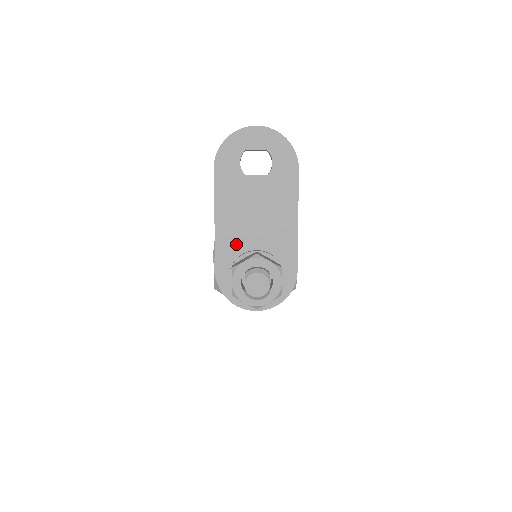
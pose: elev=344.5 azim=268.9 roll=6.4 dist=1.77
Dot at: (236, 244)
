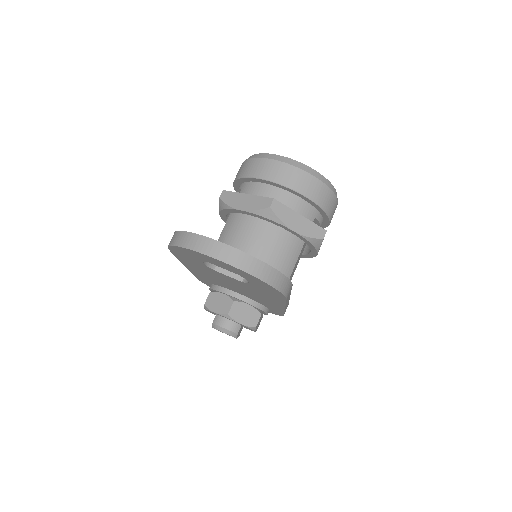
Dot at: (214, 282)
